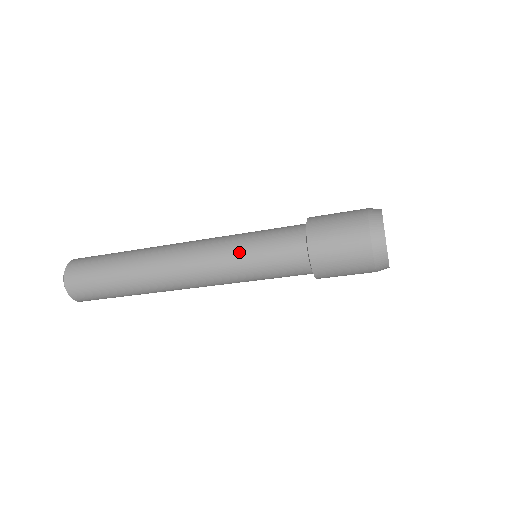
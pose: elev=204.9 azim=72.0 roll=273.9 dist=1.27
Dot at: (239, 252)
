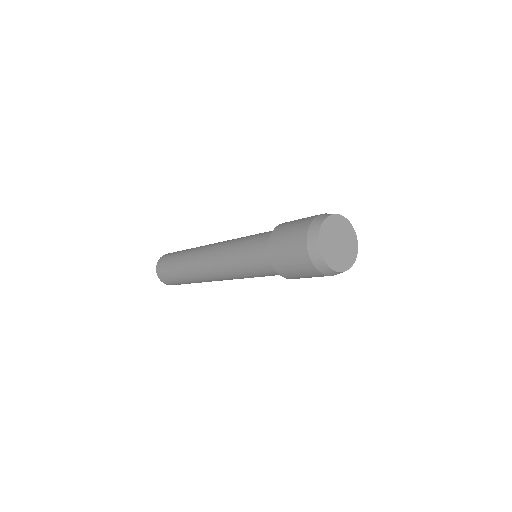
Dot at: (235, 264)
